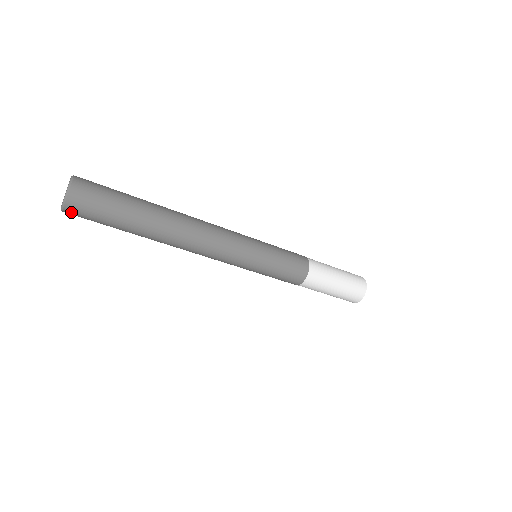
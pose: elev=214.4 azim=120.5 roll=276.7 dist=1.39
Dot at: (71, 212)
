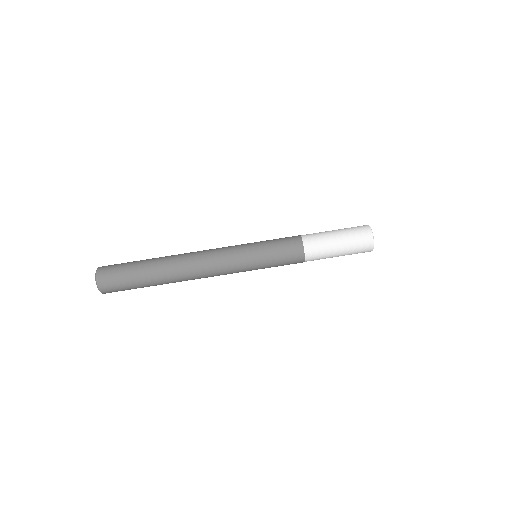
Dot at: (105, 290)
